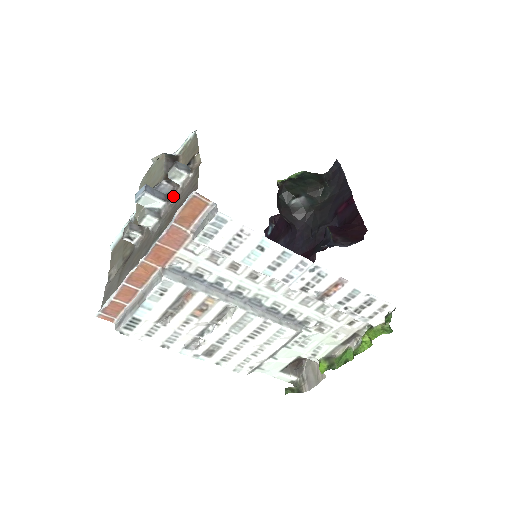
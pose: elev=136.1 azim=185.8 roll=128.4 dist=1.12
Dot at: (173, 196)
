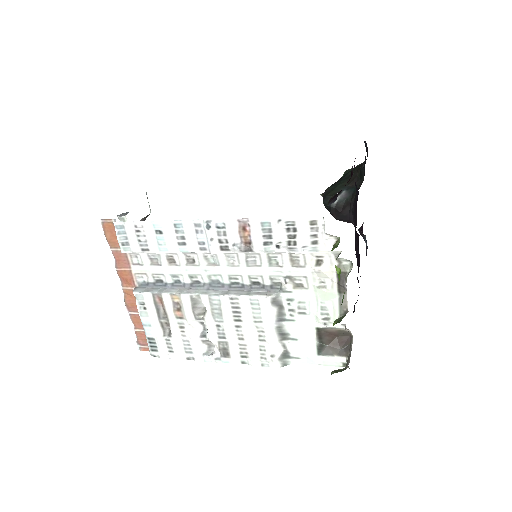
Dot at: occluded
